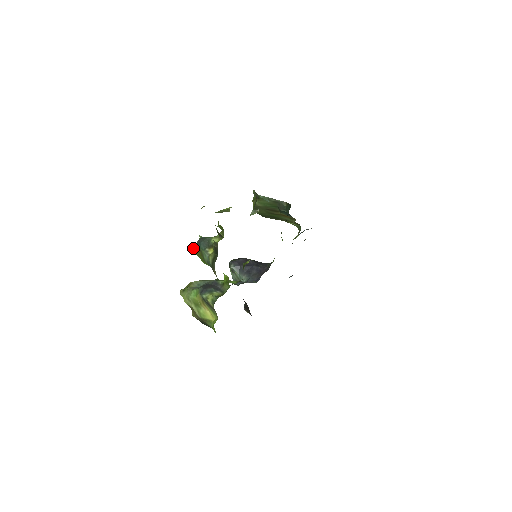
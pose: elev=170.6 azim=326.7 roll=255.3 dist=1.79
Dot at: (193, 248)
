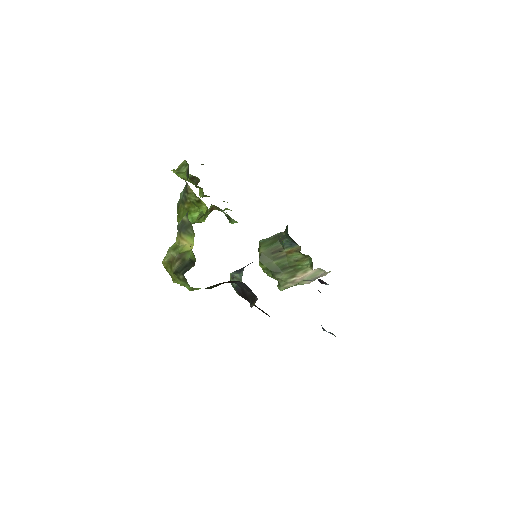
Dot at: (177, 219)
